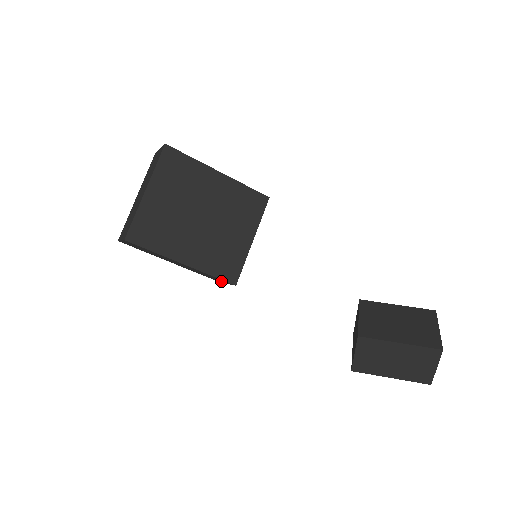
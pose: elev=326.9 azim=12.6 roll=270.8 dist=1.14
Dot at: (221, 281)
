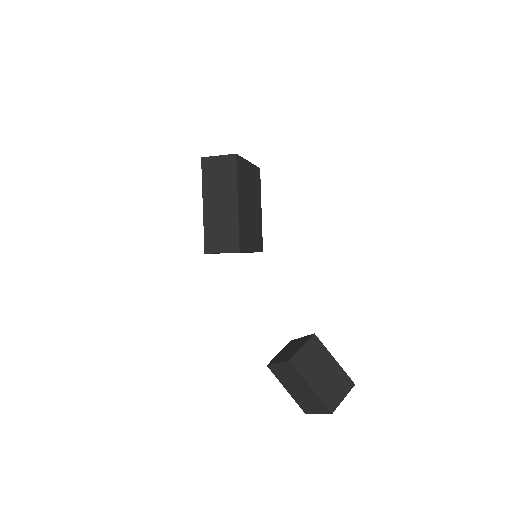
Dot at: (221, 246)
